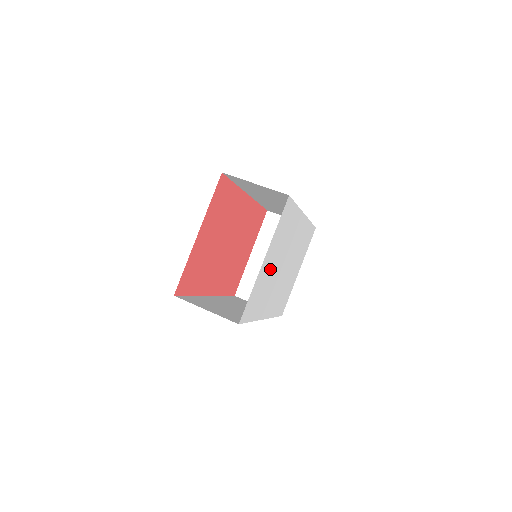
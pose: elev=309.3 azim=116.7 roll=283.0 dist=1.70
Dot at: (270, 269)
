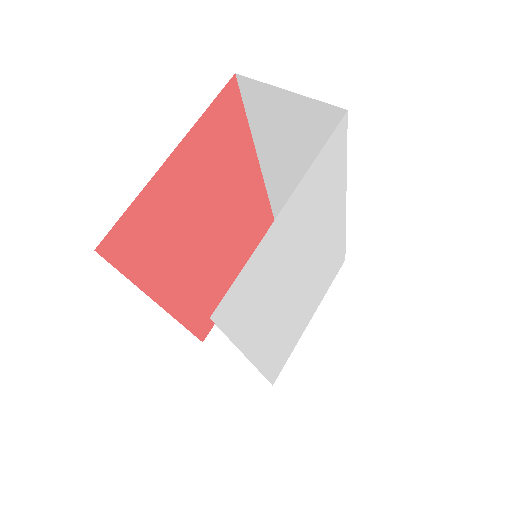
Dot at: (285, 249)
